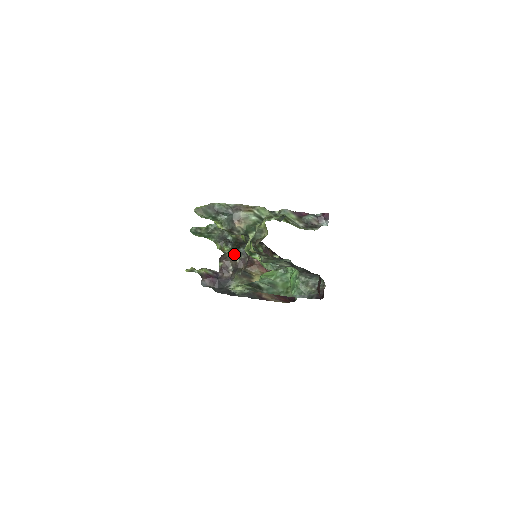
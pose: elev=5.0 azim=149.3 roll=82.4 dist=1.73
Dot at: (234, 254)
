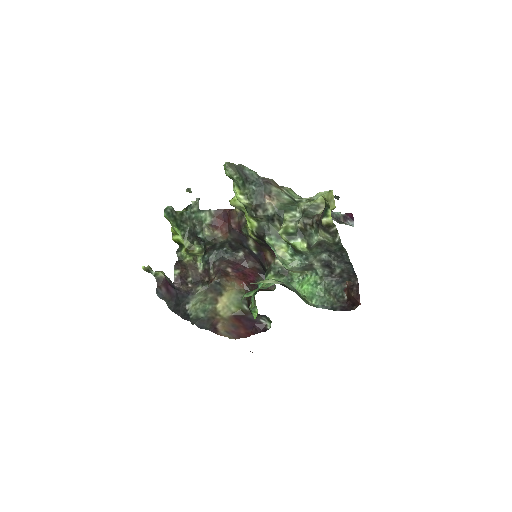
Dot at: (197, 261)
